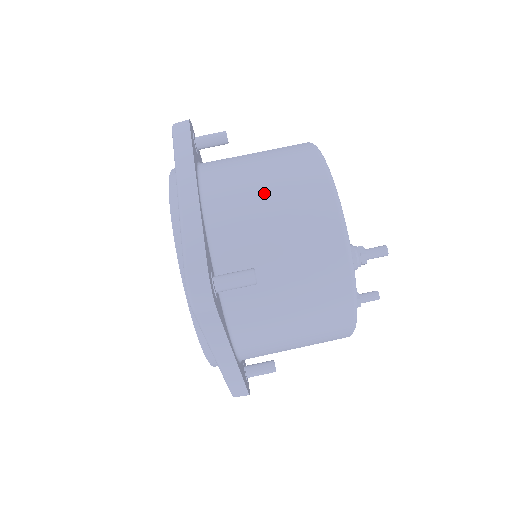
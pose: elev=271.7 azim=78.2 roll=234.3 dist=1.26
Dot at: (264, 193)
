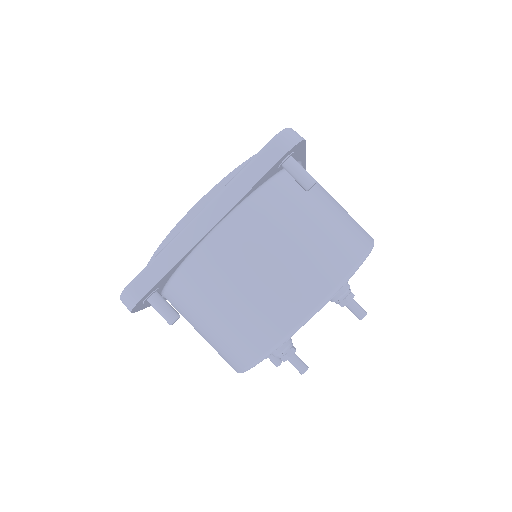
Dot at: (335, 200)
